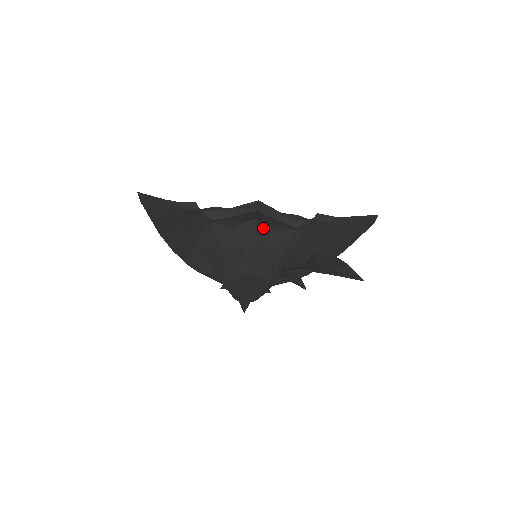
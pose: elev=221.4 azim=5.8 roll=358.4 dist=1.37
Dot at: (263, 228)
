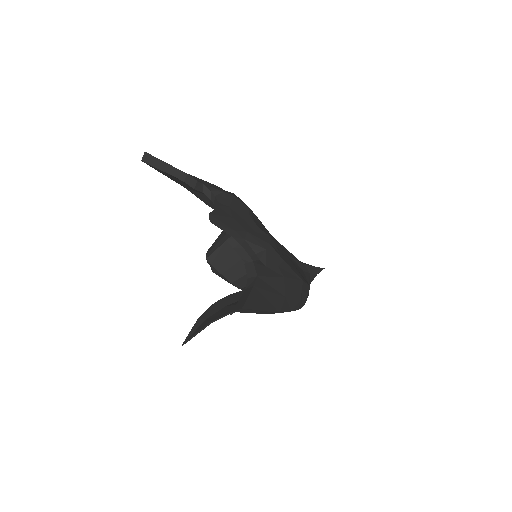
Dot at: occluded
